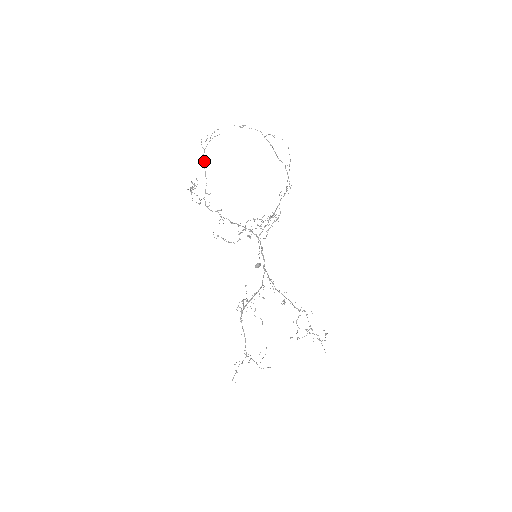
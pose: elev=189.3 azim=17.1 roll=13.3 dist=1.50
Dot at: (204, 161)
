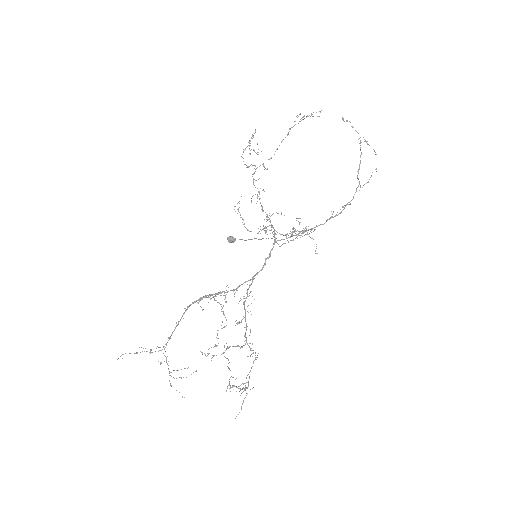
Dot at: occluded
